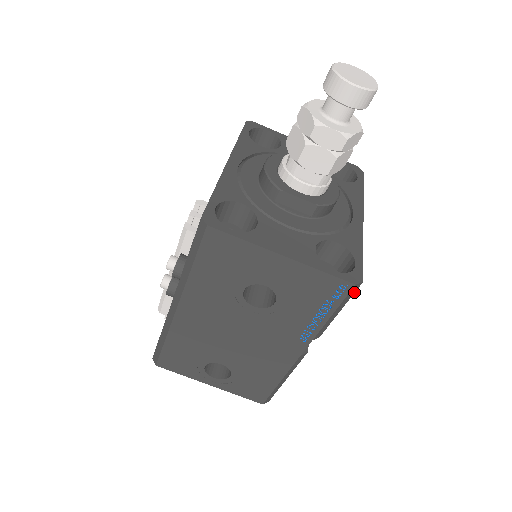
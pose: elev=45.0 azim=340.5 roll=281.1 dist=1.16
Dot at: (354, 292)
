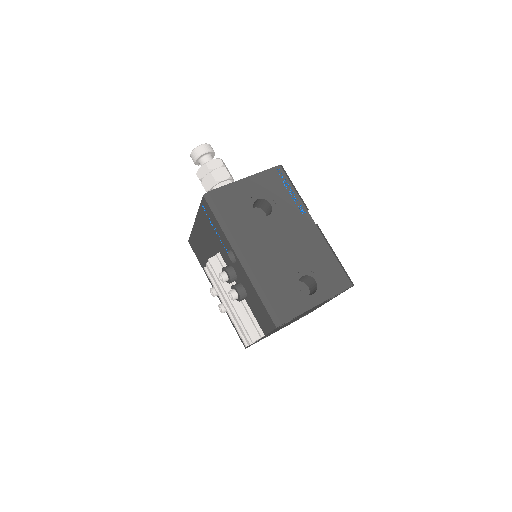
Dot at: (286, 173)
